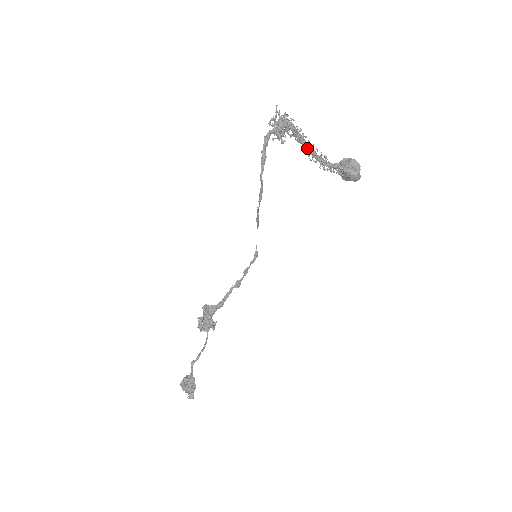
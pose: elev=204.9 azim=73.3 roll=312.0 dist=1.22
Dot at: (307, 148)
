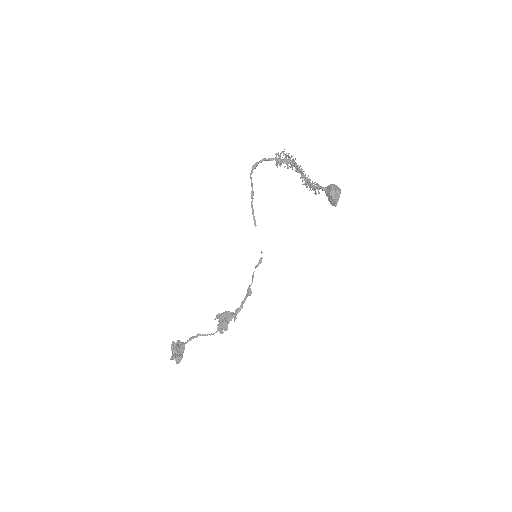
Dot at: (301, 176)
